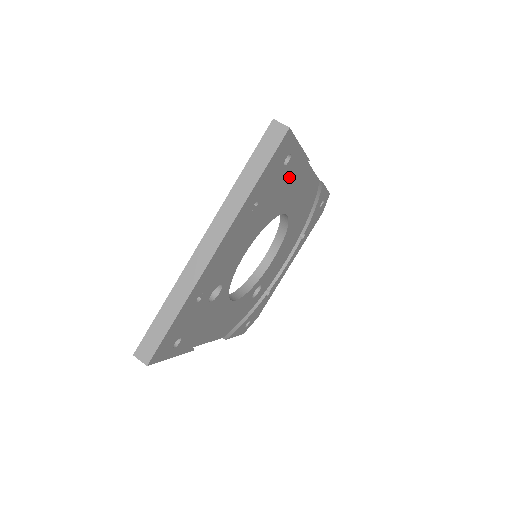
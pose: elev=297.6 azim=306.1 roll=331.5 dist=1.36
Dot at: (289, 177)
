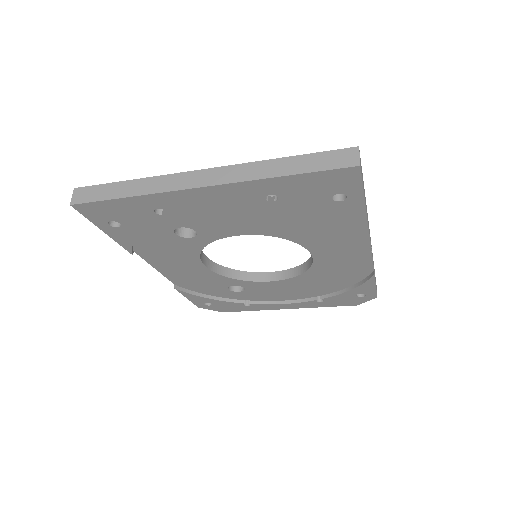
Dot at: (336, 222)
